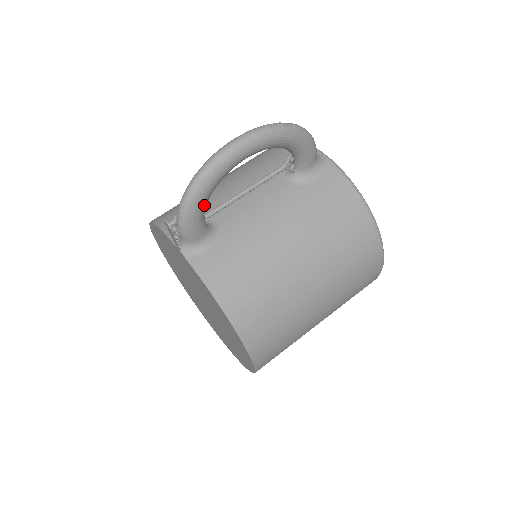
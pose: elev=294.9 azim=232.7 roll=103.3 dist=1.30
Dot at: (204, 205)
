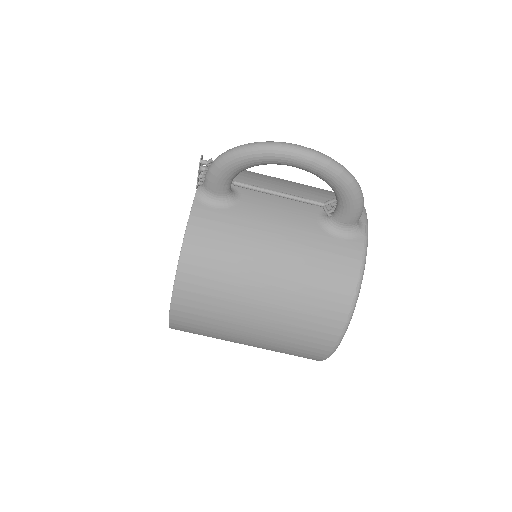
Dot at: (236, 171)
